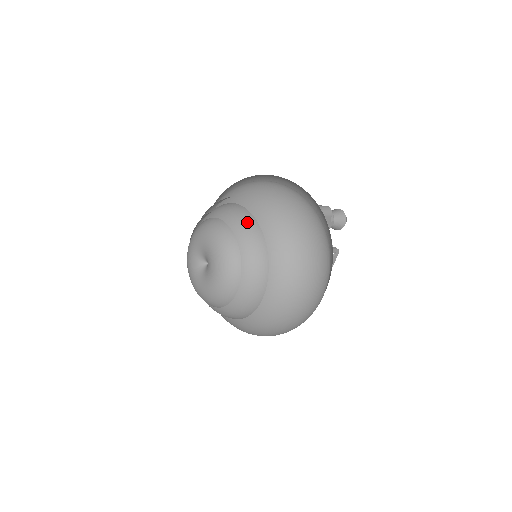
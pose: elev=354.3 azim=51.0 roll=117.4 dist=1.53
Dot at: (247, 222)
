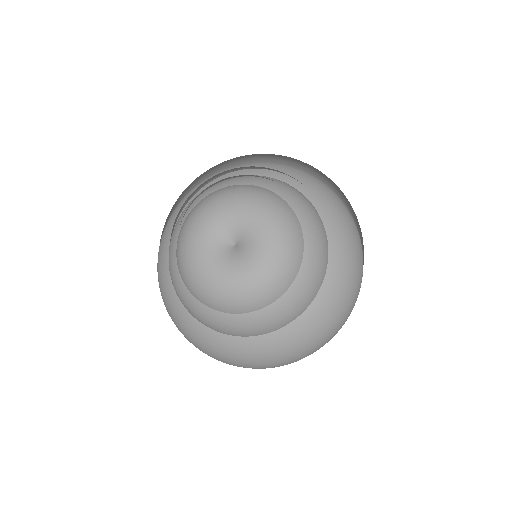
Dot at: (271, 179)
